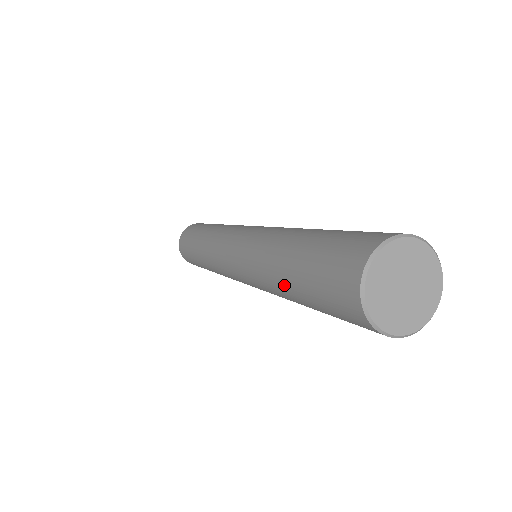
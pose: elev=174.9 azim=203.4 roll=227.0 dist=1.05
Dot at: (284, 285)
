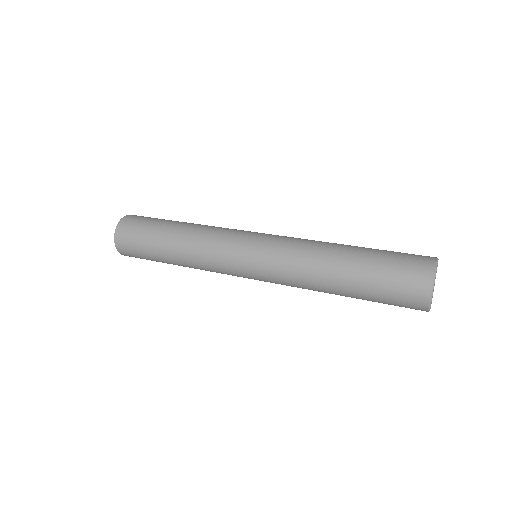
Dot at: (342, 268)
